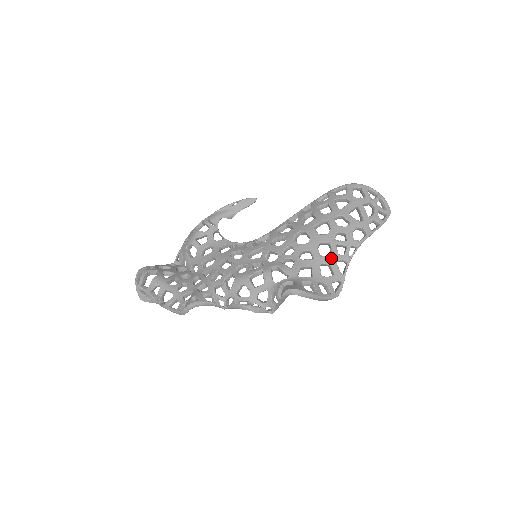
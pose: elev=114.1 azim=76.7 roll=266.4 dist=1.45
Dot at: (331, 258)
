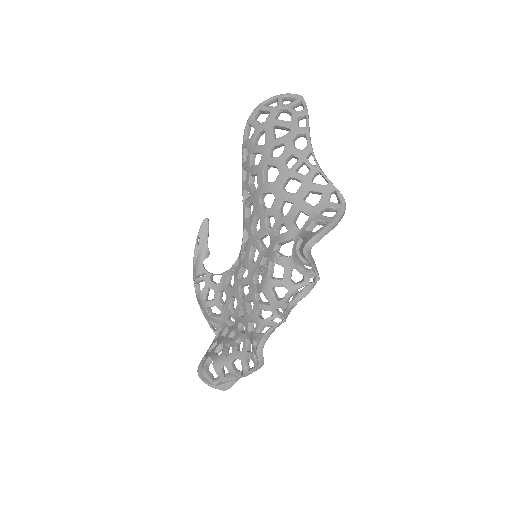
Dot at: (304, 185)
